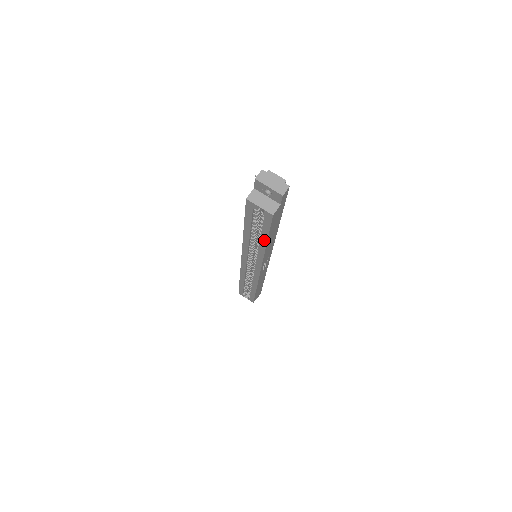
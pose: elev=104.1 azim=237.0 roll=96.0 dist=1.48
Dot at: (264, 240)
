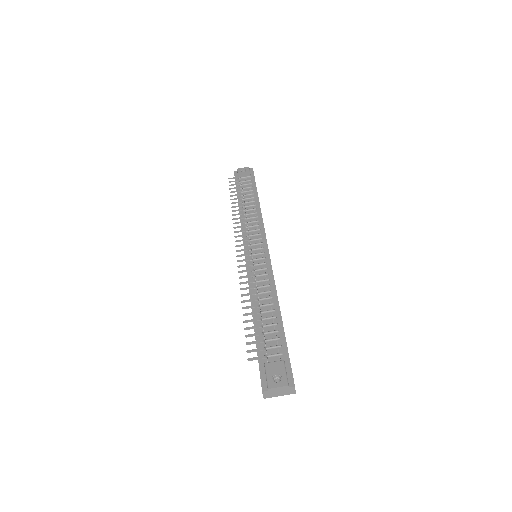
Dot at: occluded
